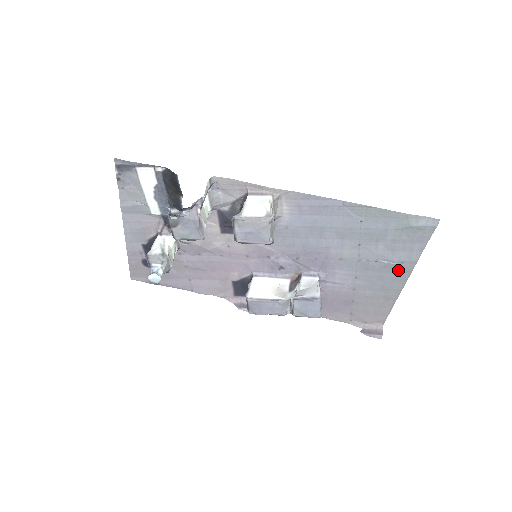
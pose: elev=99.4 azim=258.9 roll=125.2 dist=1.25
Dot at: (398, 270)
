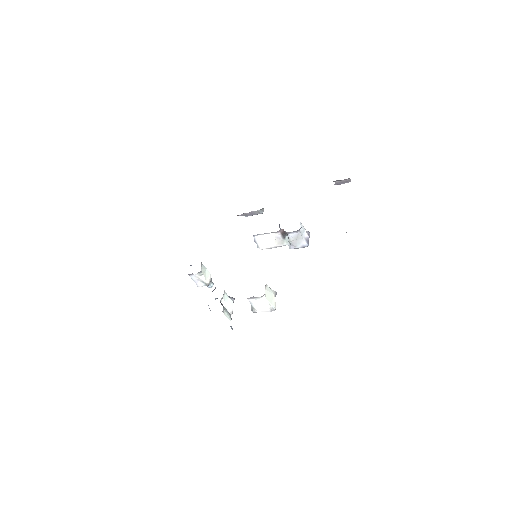
Dot at: occluded
